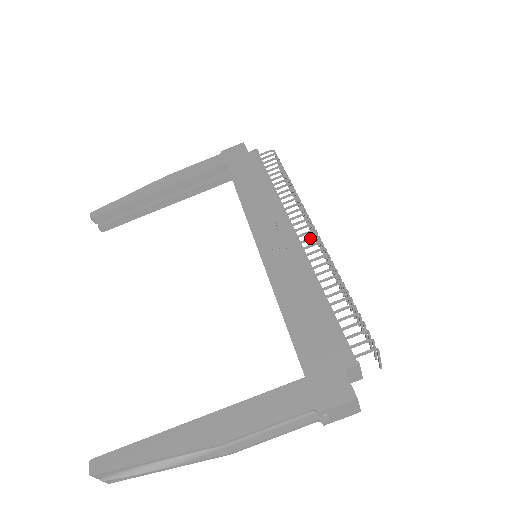
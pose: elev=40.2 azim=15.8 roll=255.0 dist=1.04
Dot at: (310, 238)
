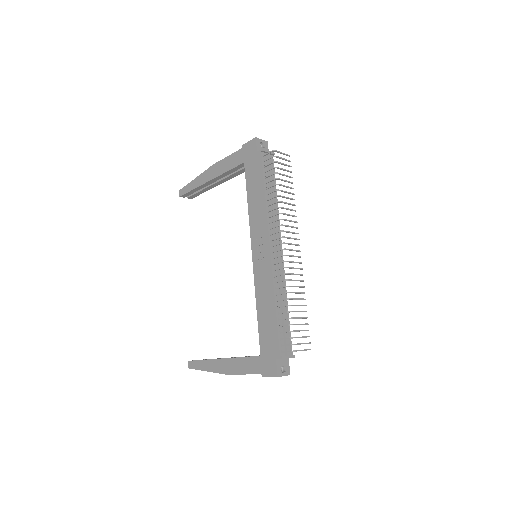
Dot at: (279, 256)
